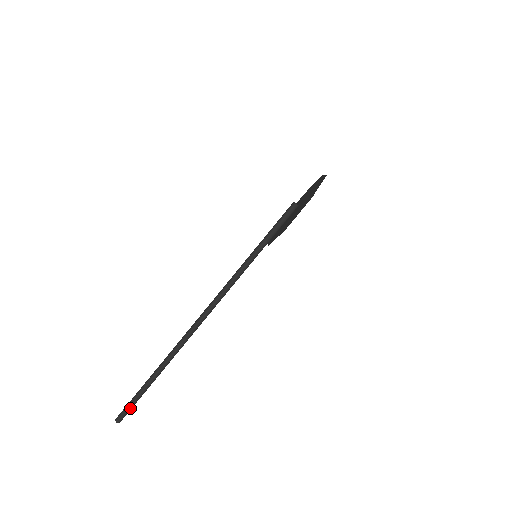
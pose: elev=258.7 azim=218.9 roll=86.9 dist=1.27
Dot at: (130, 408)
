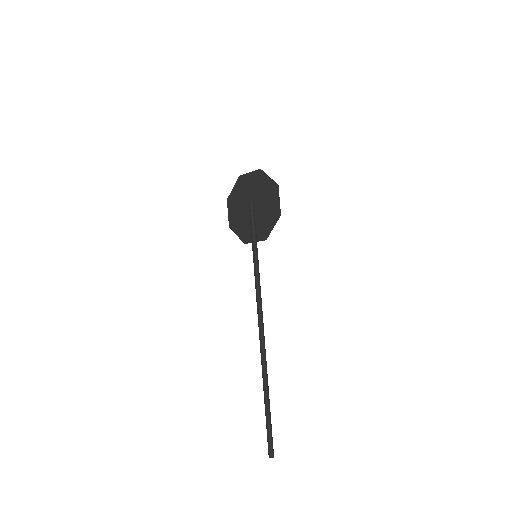
Dot at: (272, 437)
